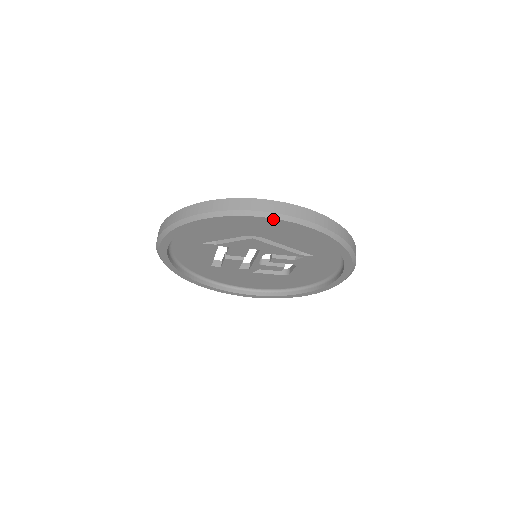
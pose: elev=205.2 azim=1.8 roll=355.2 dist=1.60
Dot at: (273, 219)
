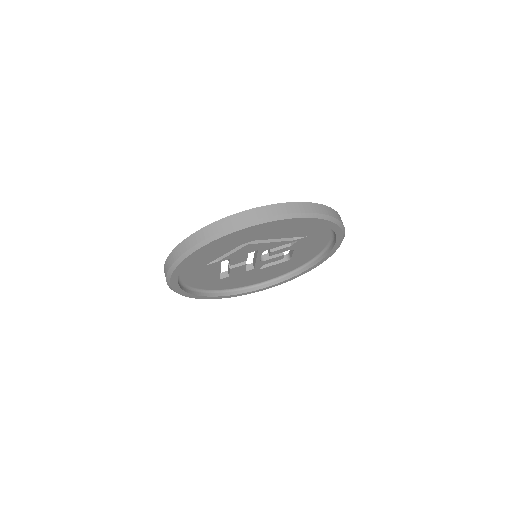
Dot at: (260, 224)
